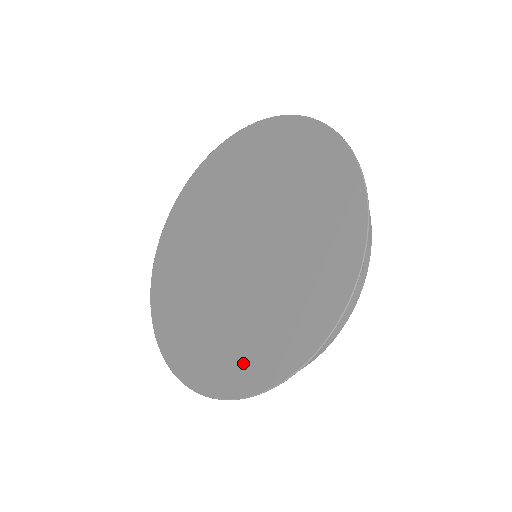
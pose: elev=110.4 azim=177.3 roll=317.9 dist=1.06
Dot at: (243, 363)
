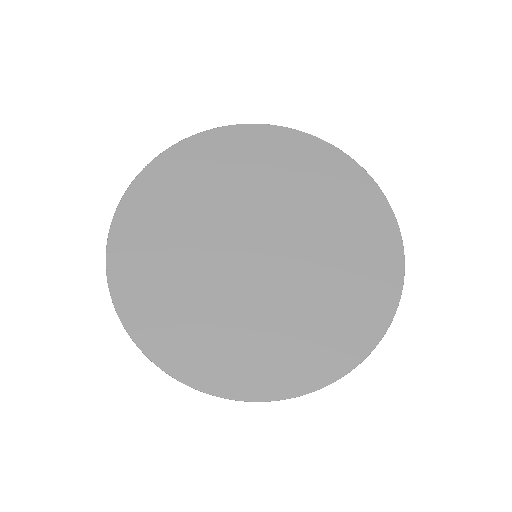
Dot at: (163, 323)
